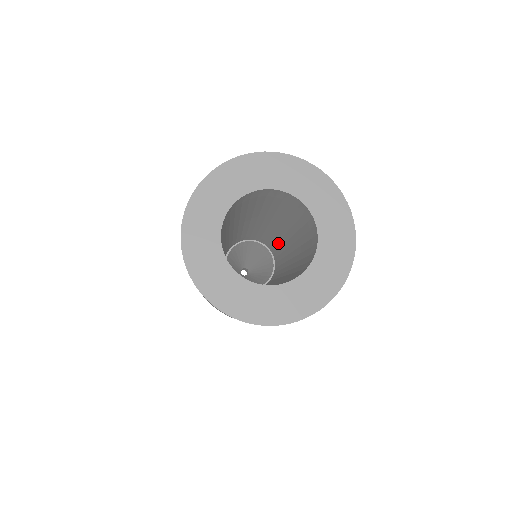
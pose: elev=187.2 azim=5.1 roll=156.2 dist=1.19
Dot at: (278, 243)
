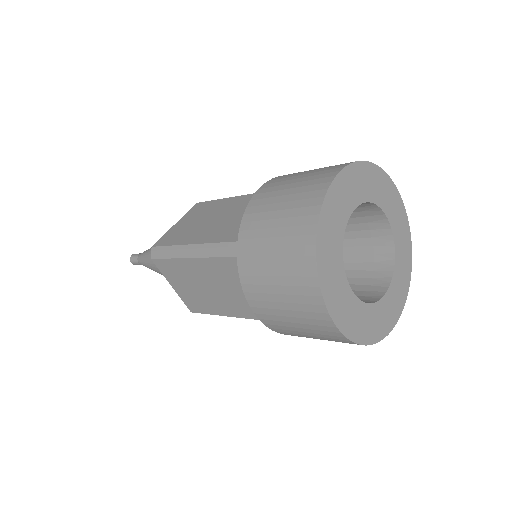
Dot at: occluded
